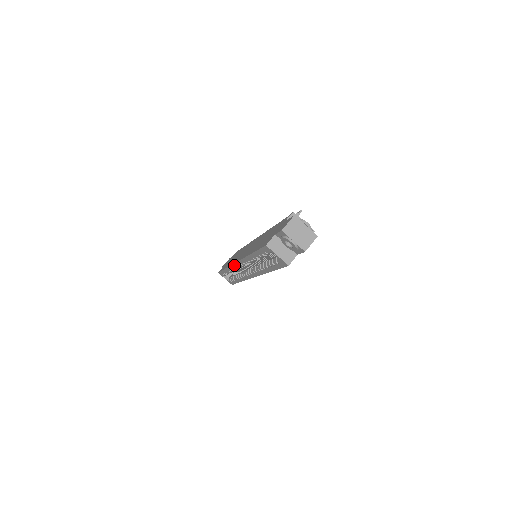
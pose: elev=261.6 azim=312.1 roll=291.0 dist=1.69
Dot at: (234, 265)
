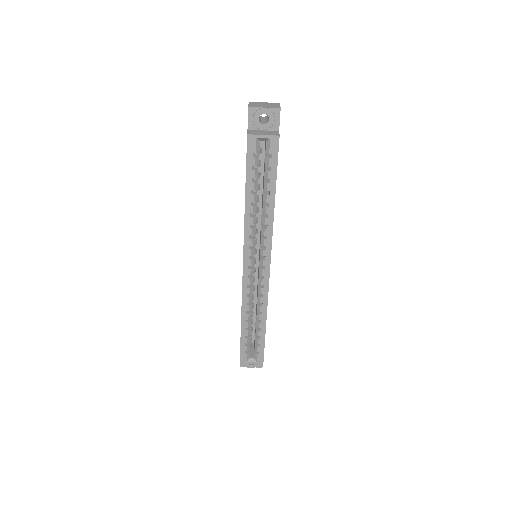
Dot at: (244, 283)
